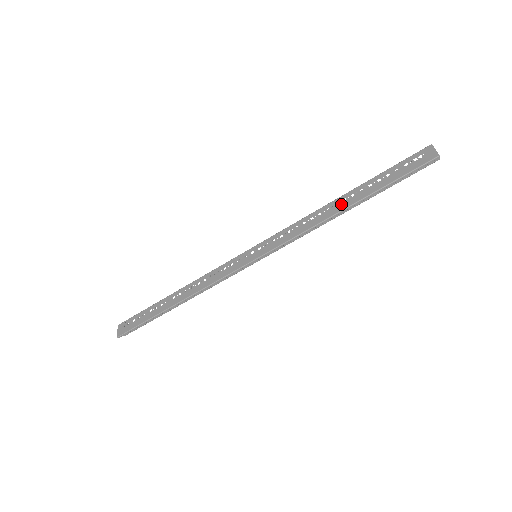
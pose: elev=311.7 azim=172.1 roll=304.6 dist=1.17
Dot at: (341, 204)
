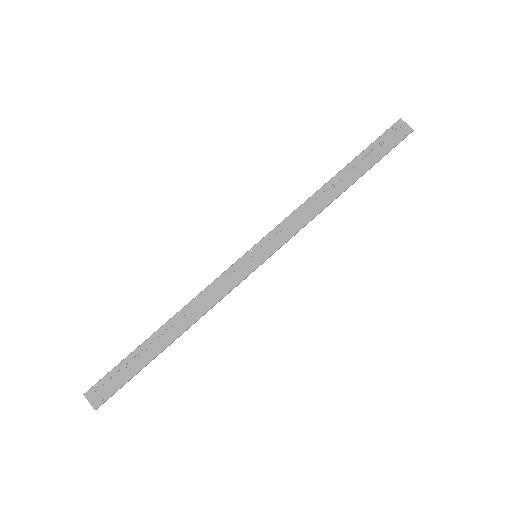
Dot at: (338, 185)
